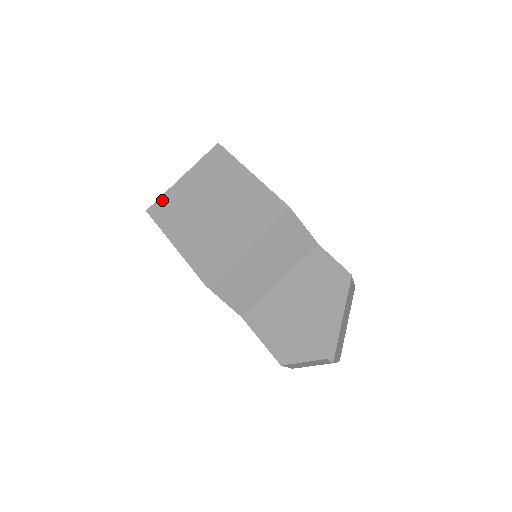
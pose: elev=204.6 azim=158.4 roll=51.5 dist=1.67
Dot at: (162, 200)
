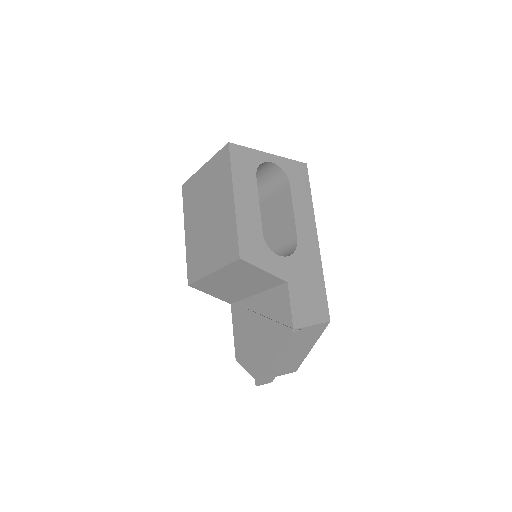
Dot at: (190, 182)
